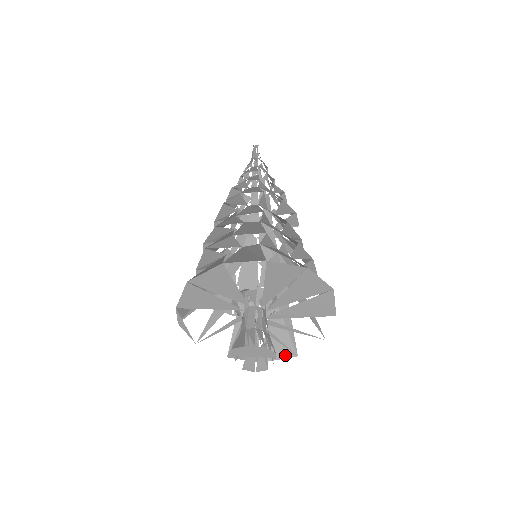
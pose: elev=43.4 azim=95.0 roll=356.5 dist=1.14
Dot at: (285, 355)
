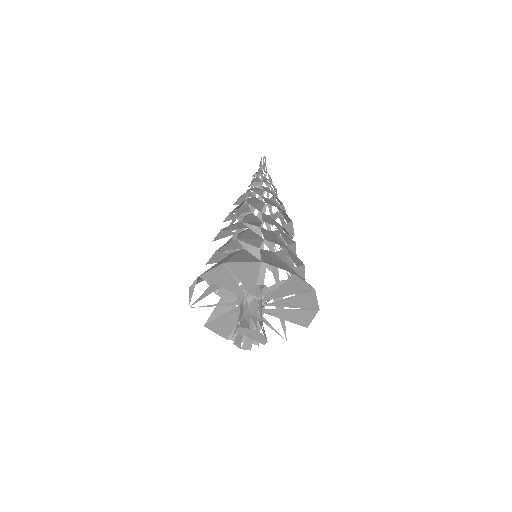
Dot at: occluded
